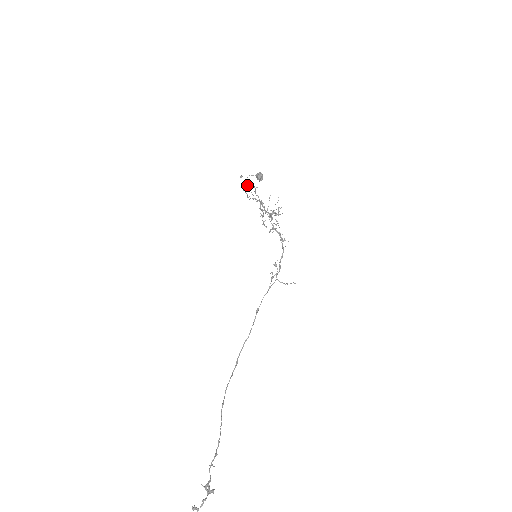
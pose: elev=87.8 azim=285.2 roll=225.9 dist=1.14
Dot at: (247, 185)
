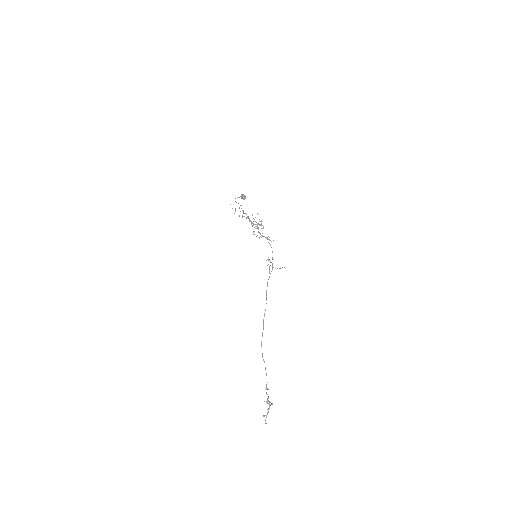
Dot at: occluded
